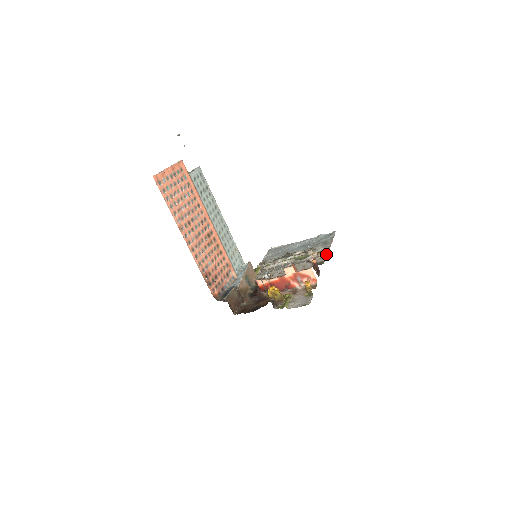
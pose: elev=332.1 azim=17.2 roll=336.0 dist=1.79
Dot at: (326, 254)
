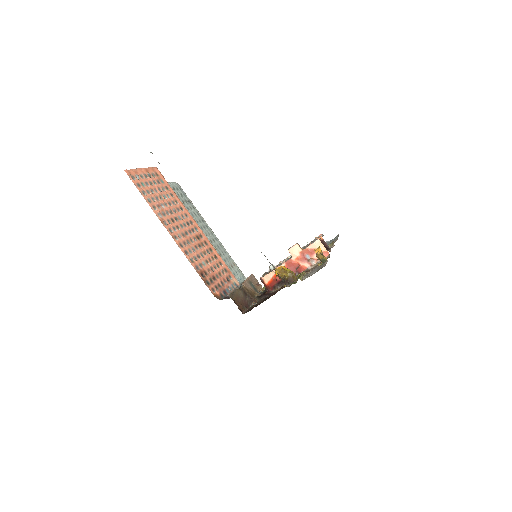
Dot at: (333, 243)
